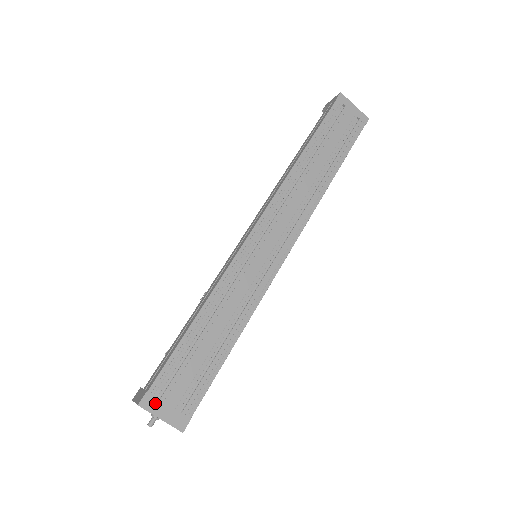
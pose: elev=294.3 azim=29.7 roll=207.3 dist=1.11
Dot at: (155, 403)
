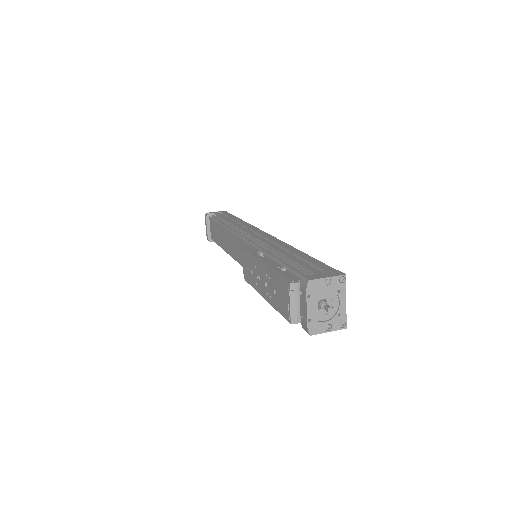
Dot at: occluded
